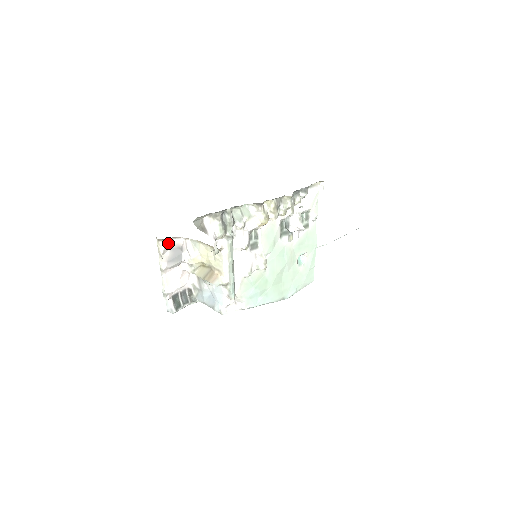
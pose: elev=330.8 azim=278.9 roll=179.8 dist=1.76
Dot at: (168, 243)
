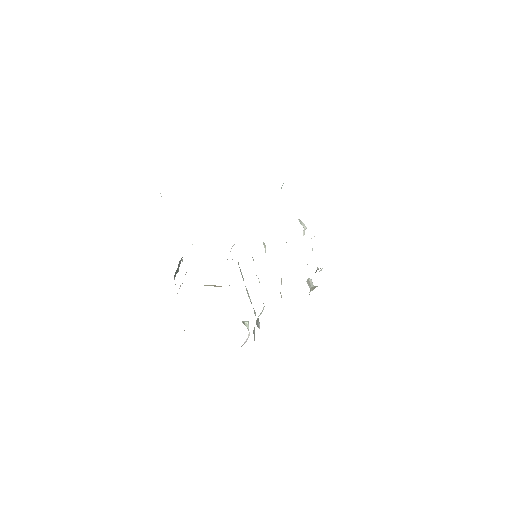
Dot at: occluded
